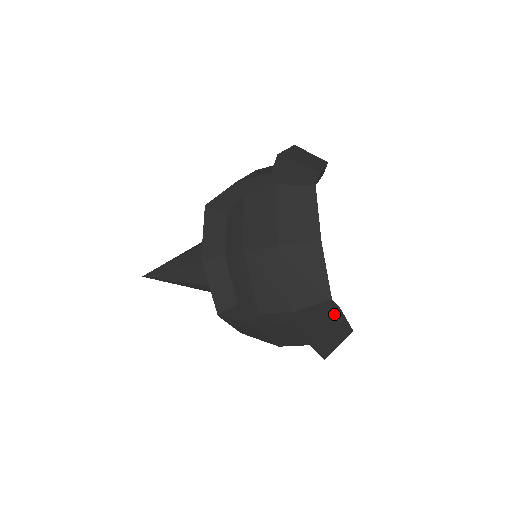
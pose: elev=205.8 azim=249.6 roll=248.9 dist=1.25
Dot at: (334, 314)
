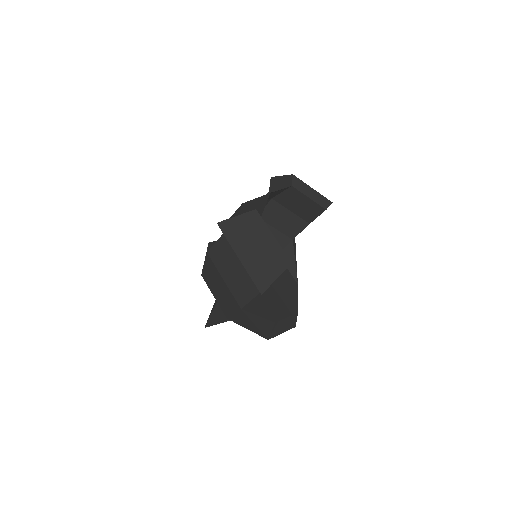
Dot at: (250, 213)
